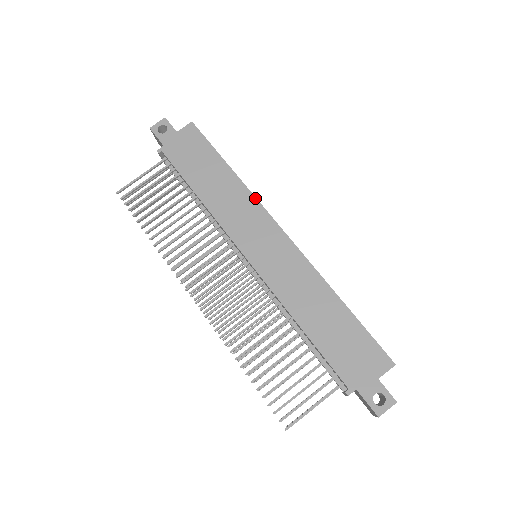
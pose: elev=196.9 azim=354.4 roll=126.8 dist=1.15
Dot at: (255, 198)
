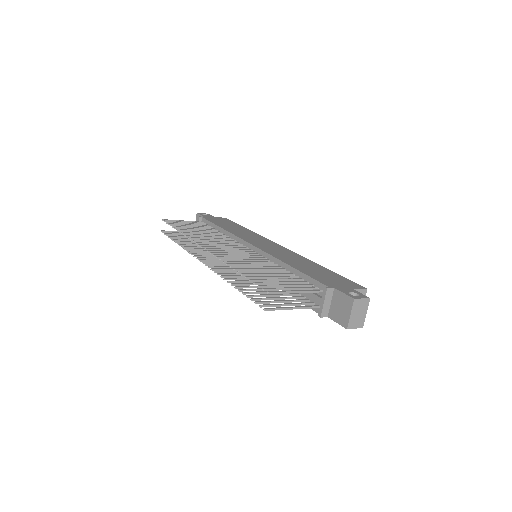
Dot at: occluded
